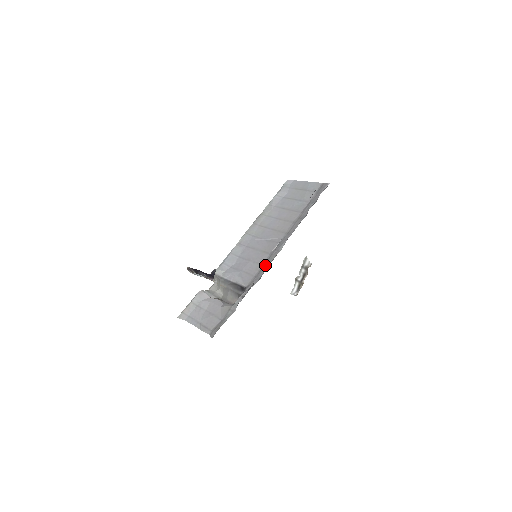
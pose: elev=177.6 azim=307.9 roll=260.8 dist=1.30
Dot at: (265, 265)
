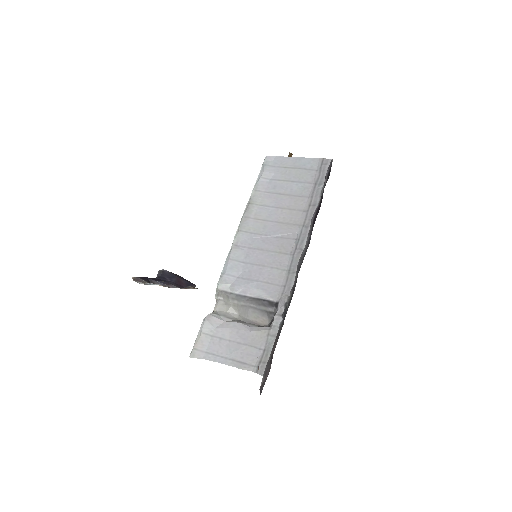
Dot at: (292, 270)
